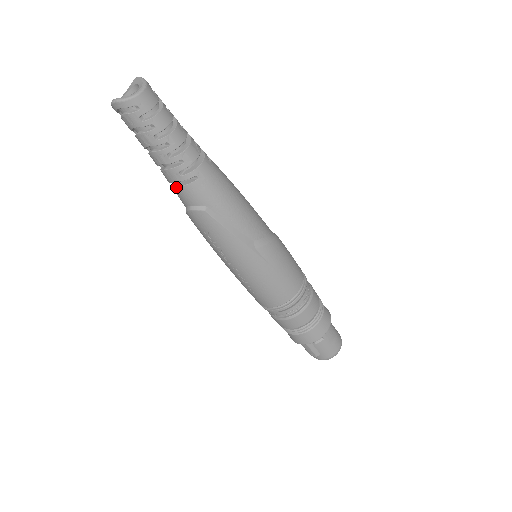
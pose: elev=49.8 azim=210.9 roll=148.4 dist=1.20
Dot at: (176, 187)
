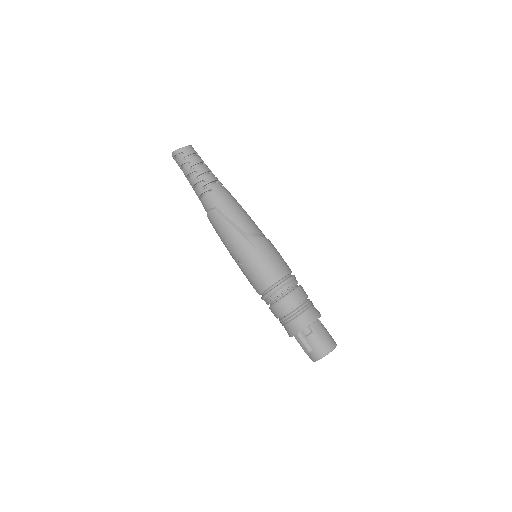
Dot at: (201, 199)
